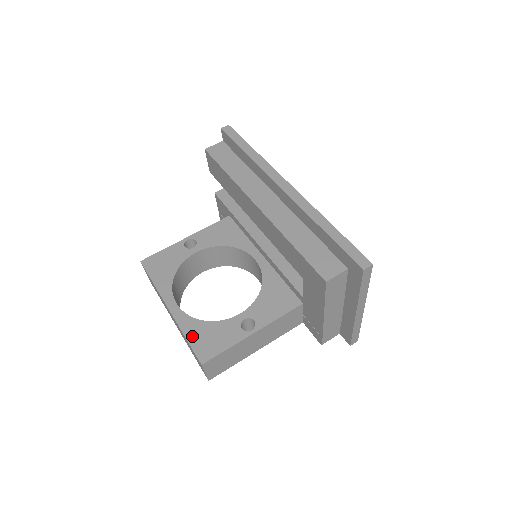
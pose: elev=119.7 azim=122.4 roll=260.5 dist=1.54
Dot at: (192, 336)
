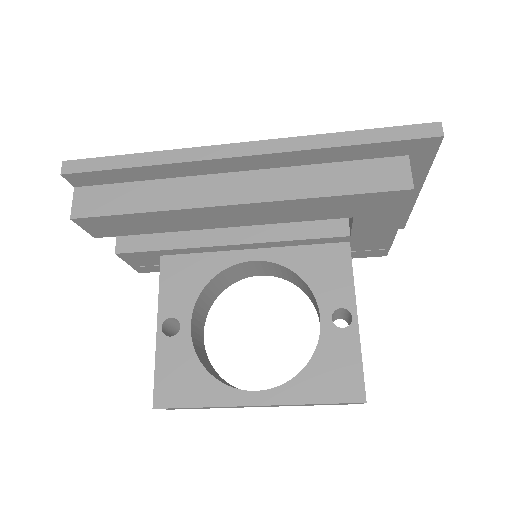
Dot at: (318, 394)
